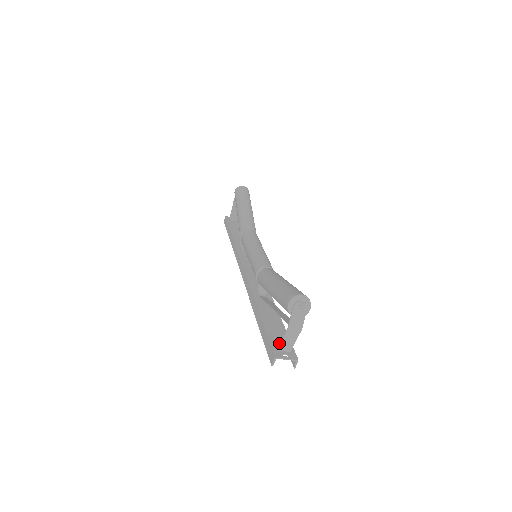
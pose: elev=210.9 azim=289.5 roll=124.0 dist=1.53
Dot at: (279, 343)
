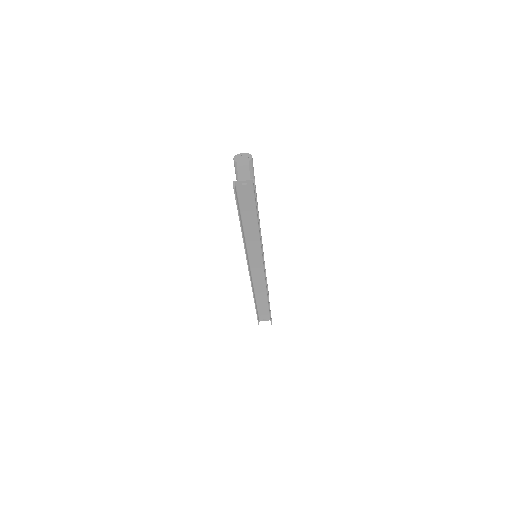
Dot at: (244, 194)
